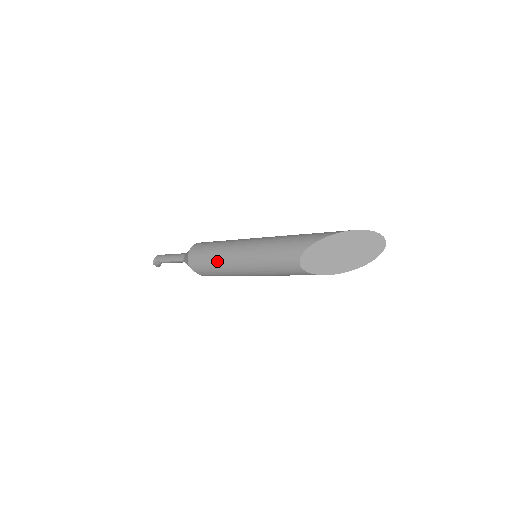
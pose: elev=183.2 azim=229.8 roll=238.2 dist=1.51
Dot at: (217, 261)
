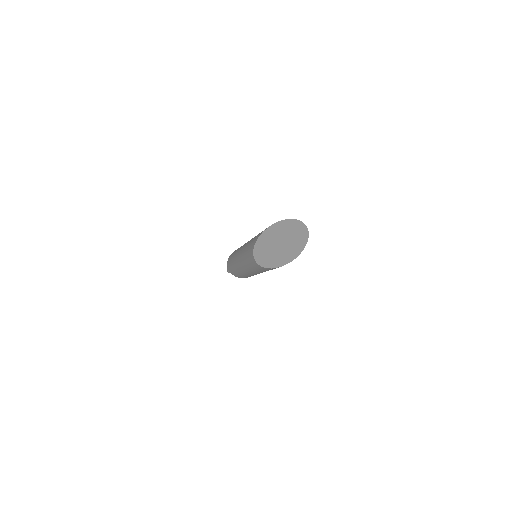
Dot at: (235, 268)
